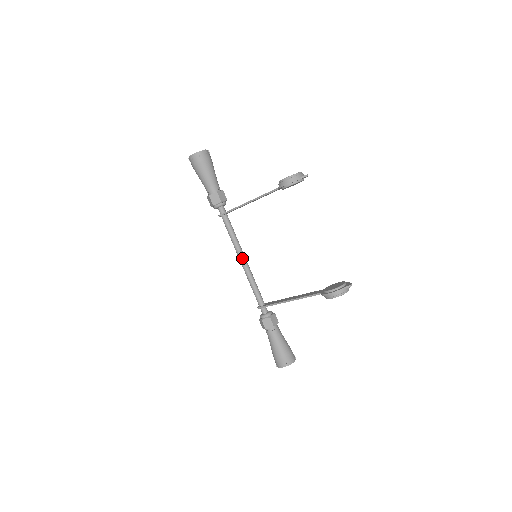
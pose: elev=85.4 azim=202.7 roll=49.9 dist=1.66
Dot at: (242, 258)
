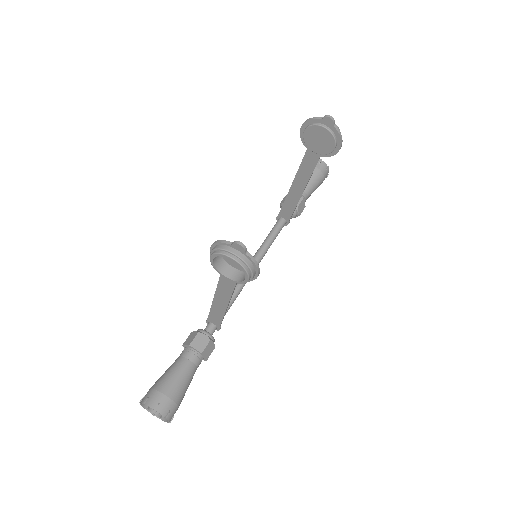
Dot at: occluded
